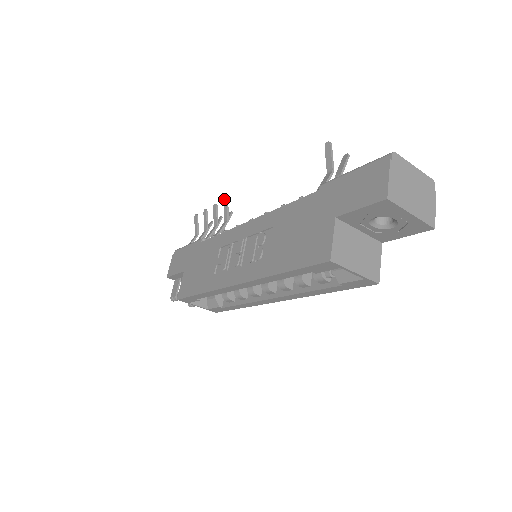
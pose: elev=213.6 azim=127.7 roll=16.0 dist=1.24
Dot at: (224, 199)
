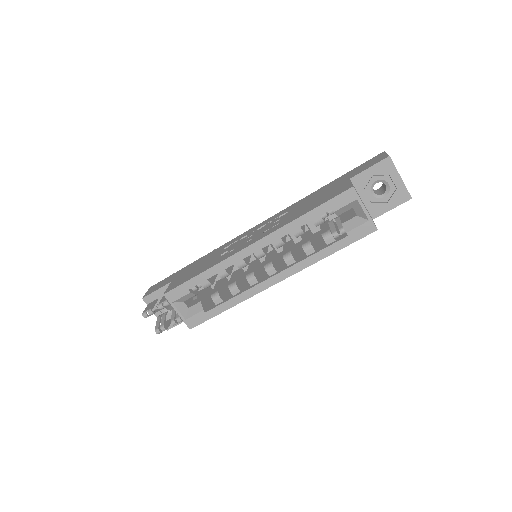
Dot at: occluded
